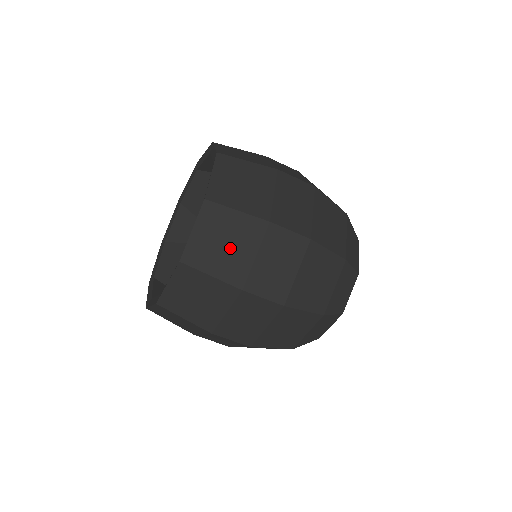
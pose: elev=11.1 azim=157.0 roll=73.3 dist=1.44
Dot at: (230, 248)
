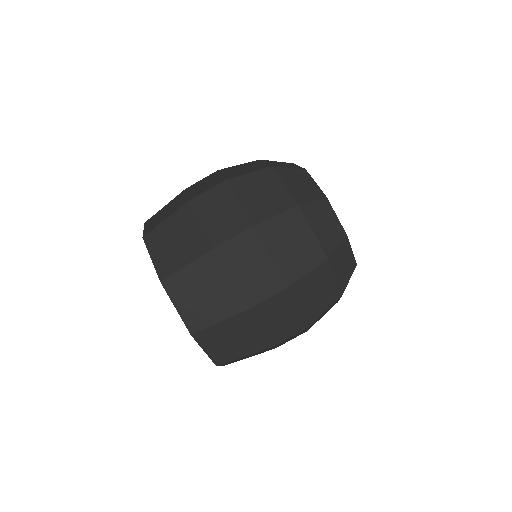
Dot at: (181, 239)
